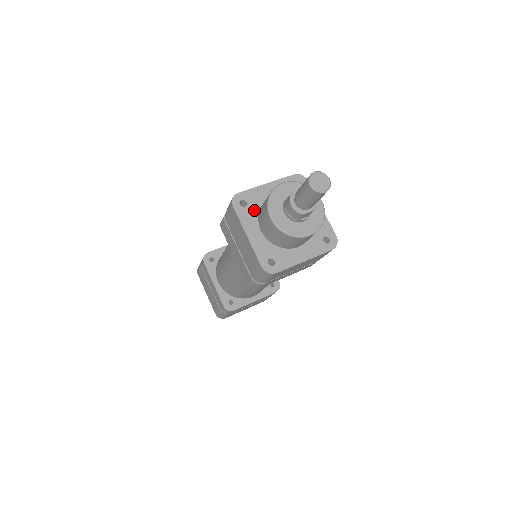
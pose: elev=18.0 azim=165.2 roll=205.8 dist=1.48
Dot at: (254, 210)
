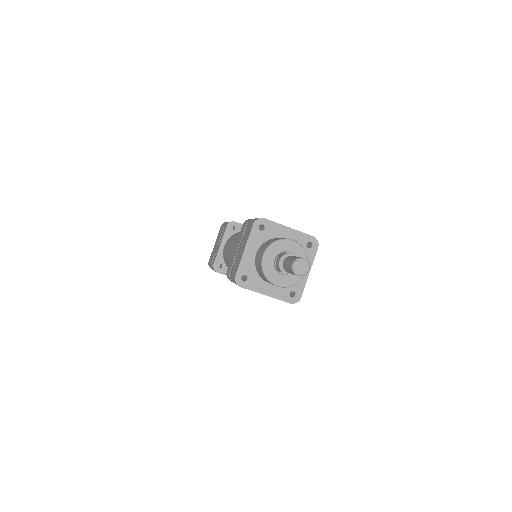
Dot at: (264, 237)
